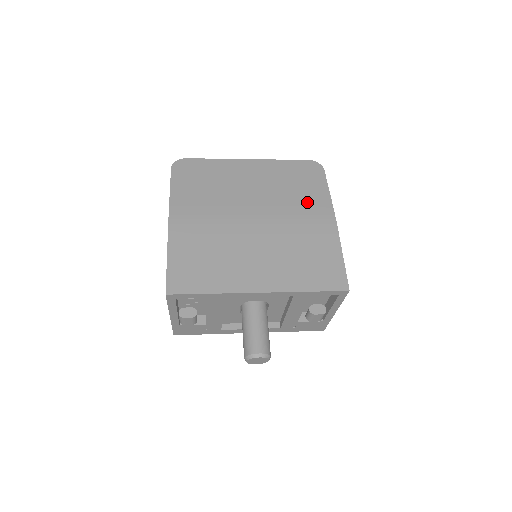
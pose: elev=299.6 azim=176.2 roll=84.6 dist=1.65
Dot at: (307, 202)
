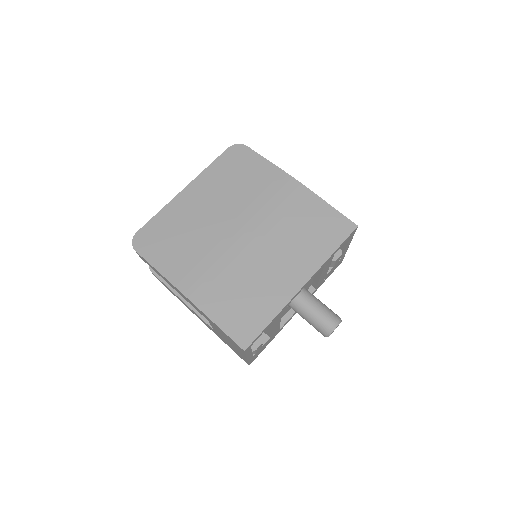
Dot at: (264, 185)
